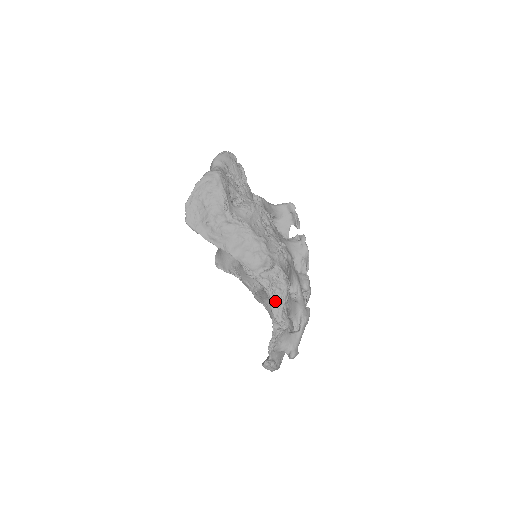
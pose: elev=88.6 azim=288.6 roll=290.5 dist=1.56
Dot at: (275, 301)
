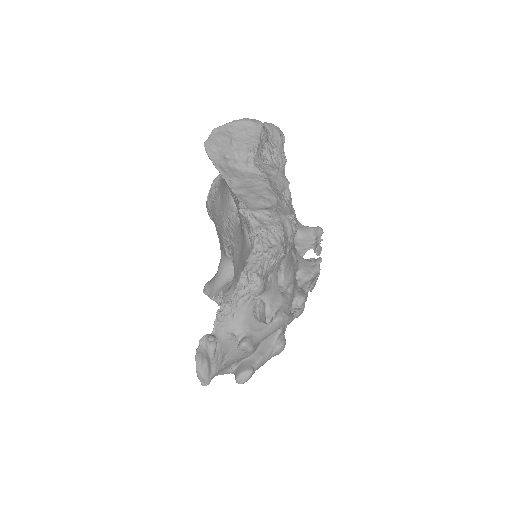
Dot at: (257, 250)
